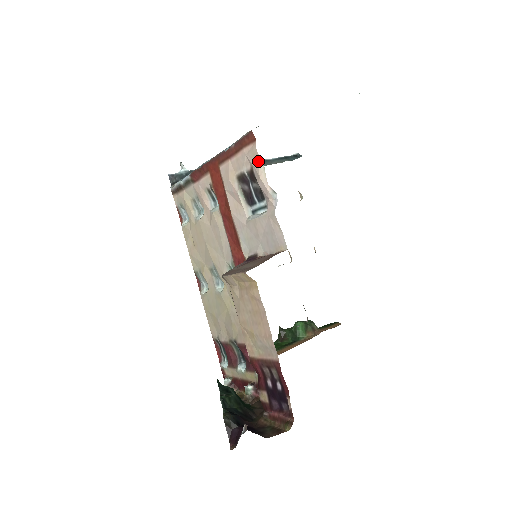
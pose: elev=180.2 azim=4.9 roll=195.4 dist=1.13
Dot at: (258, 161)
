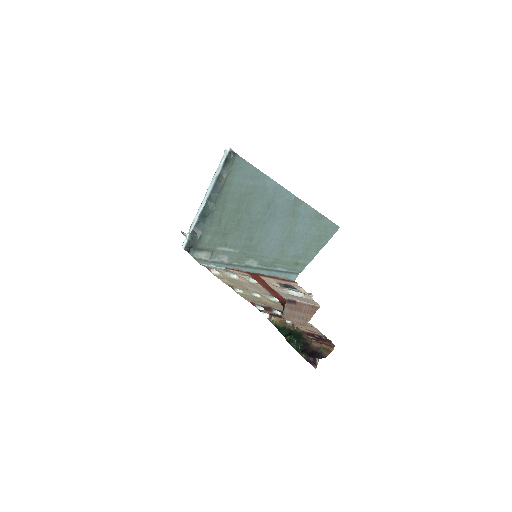
Dot at: (299, 288)
